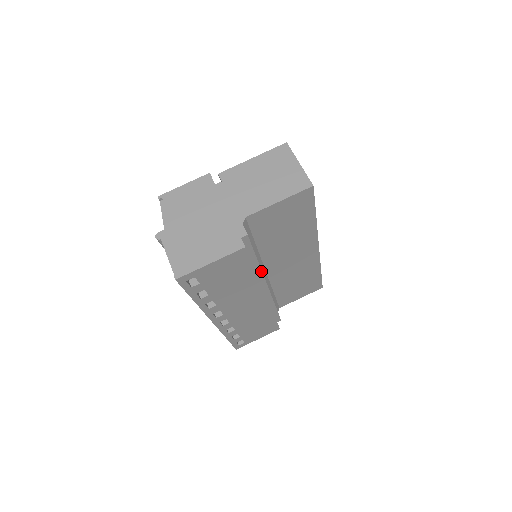
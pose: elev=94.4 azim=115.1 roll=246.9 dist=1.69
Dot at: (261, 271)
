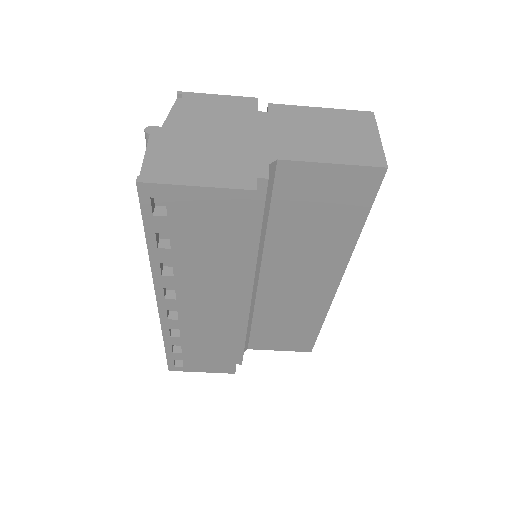
Dot at: (255, 263)
